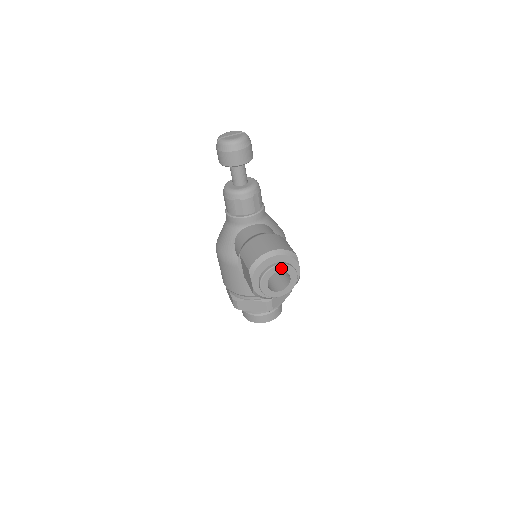
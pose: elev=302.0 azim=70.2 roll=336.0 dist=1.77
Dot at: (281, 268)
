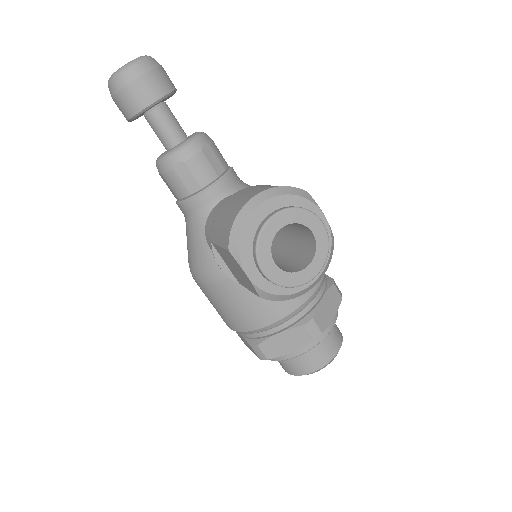
Dot at: (285, 218)
